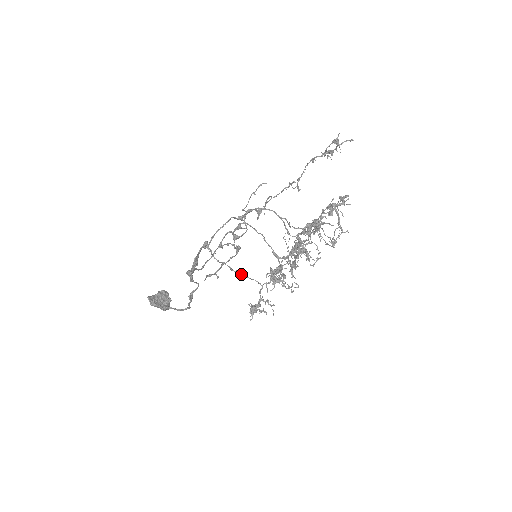
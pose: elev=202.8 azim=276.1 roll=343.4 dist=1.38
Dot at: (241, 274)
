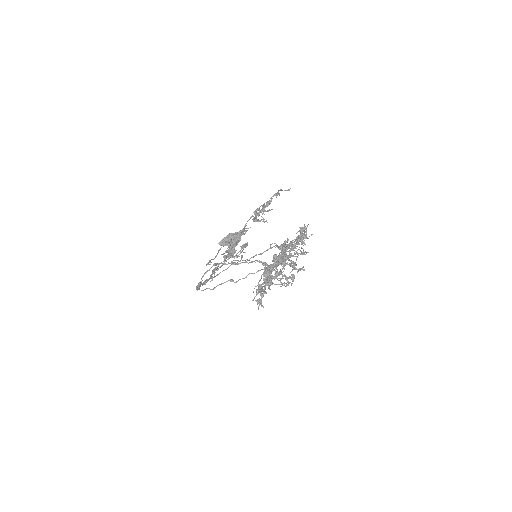
Dot at: occluded
